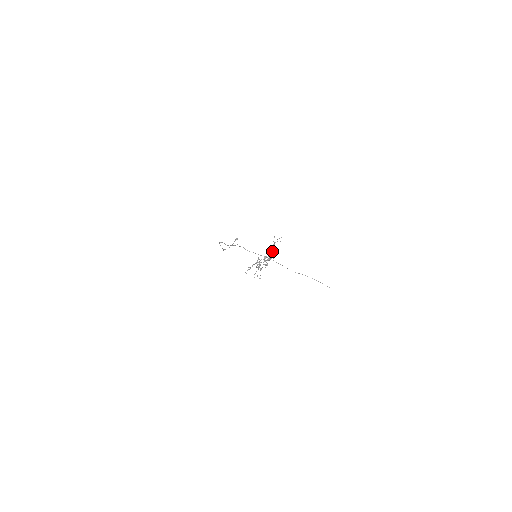
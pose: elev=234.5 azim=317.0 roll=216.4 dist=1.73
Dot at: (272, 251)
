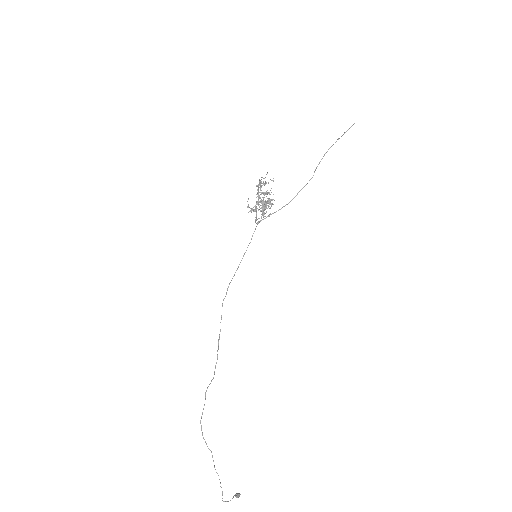
Dot at: occluded
